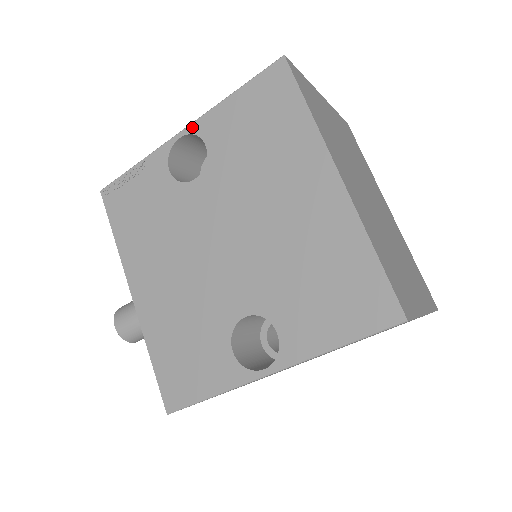
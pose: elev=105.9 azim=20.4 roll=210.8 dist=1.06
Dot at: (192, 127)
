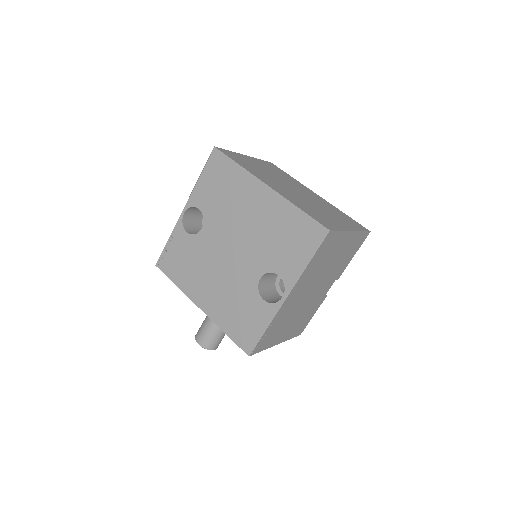
Dot at: (188, 204)
